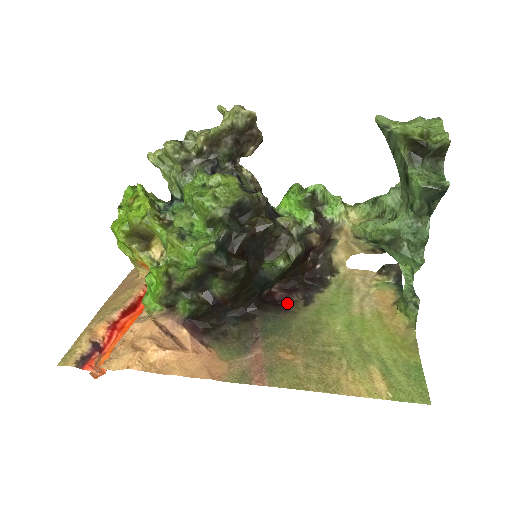
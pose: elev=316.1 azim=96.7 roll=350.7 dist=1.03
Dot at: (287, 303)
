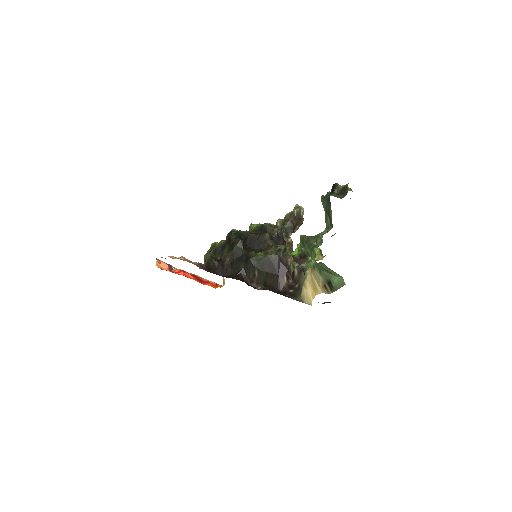
Dot at: occluded
